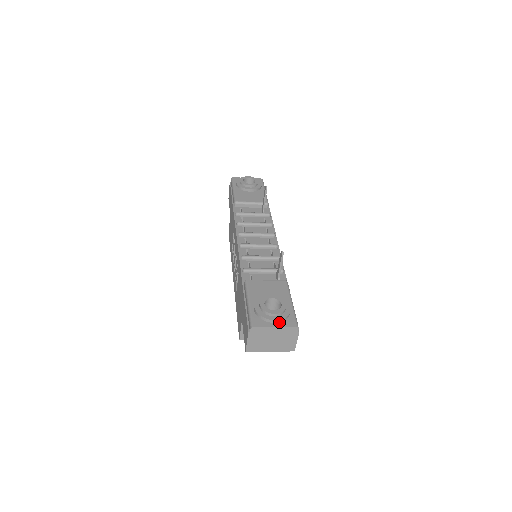
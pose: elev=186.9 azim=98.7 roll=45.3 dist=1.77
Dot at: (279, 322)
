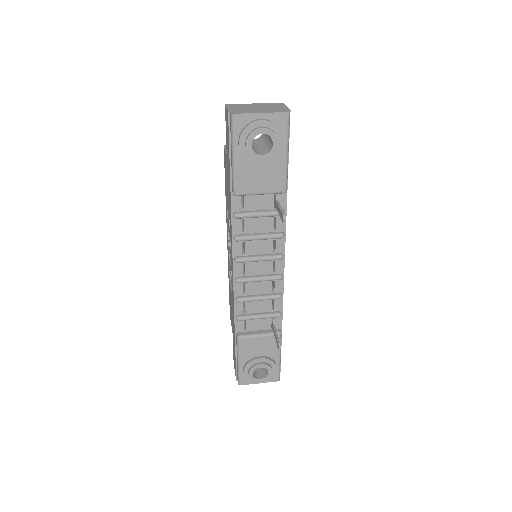
Dot at: occluded
